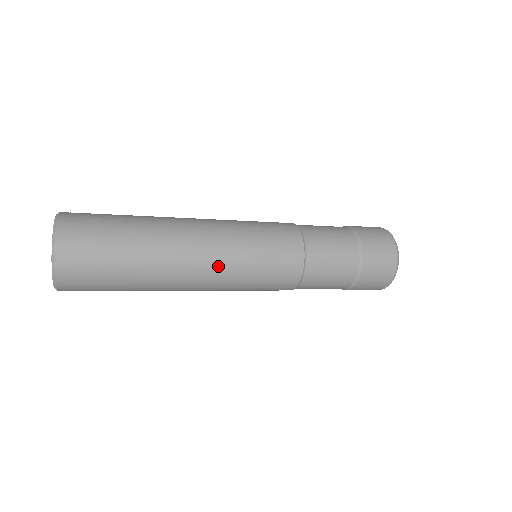
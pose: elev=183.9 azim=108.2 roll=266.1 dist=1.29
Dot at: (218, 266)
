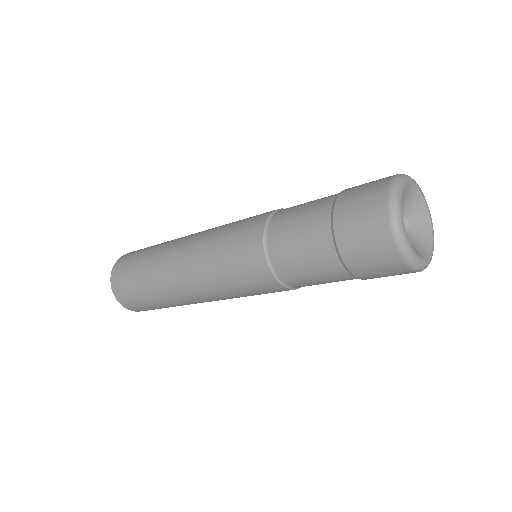
Dot at: (195, 276)
